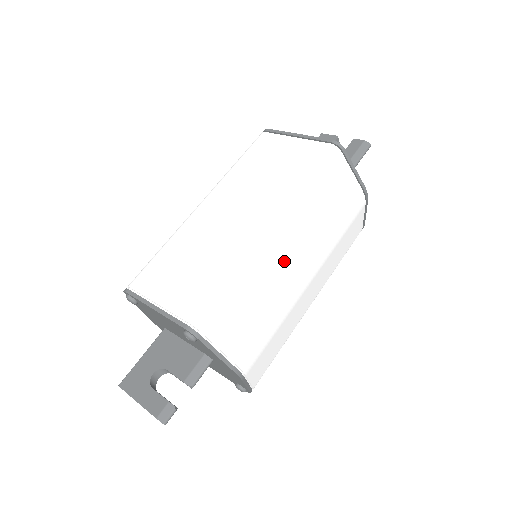
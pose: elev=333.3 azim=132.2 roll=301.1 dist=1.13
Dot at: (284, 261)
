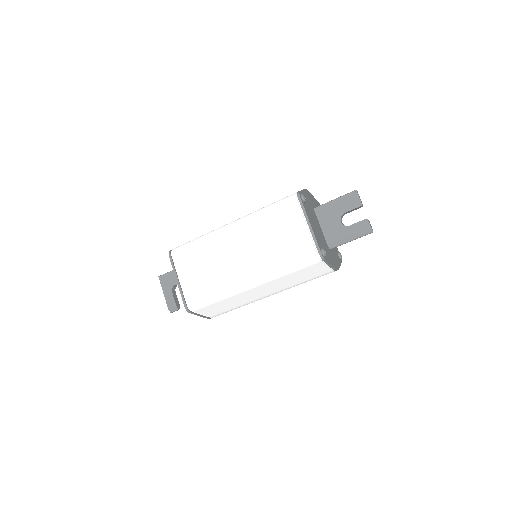
Dot at: (254, 294)
